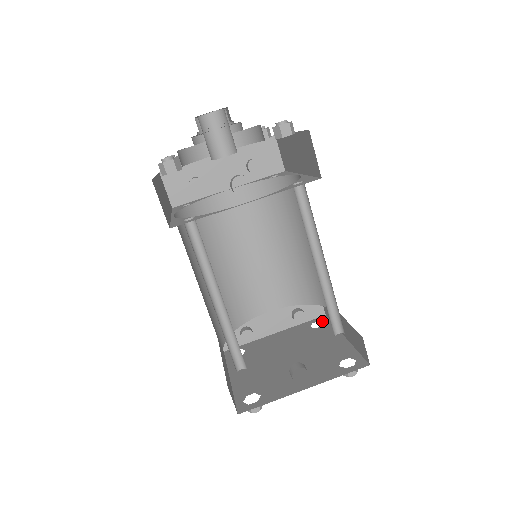
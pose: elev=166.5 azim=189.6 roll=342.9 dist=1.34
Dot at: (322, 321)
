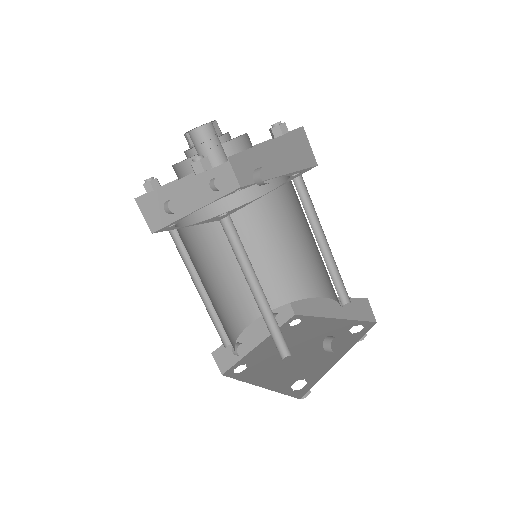
Dot at: occluded
